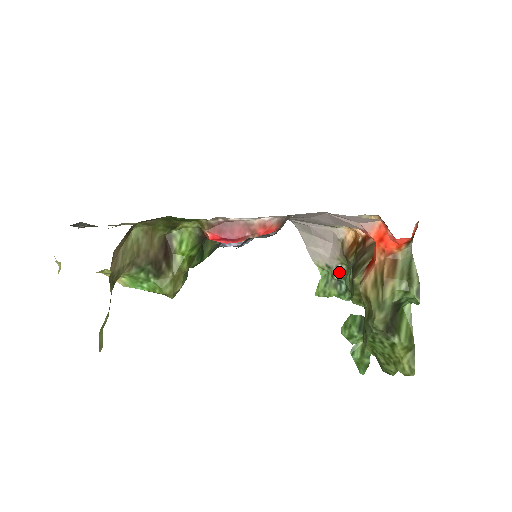
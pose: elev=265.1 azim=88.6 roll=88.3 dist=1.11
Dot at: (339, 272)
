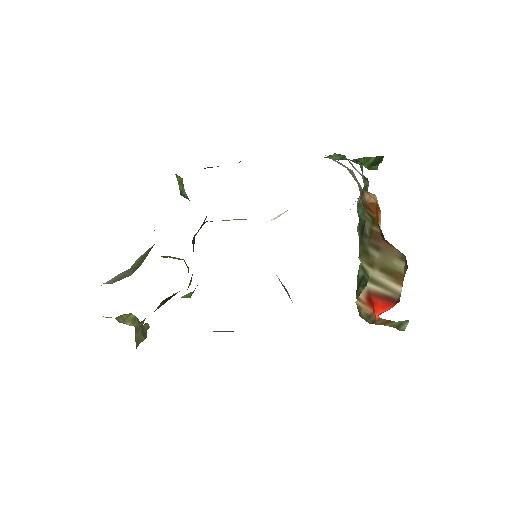
Dot at: (356, 170)
